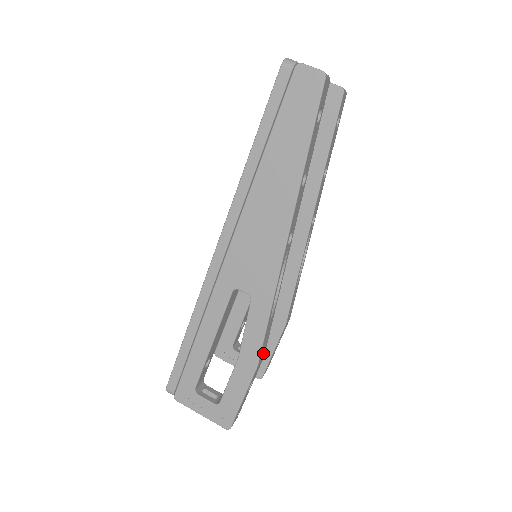
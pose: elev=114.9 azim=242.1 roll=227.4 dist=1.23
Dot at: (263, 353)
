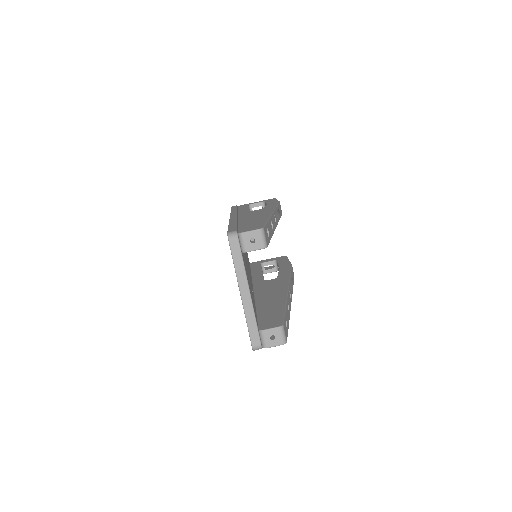
Dot at: occluded
